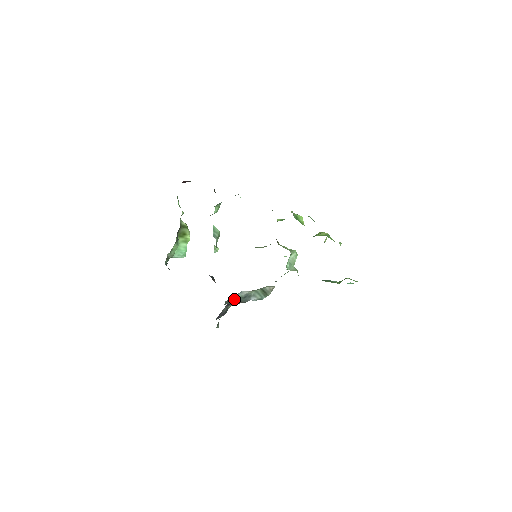
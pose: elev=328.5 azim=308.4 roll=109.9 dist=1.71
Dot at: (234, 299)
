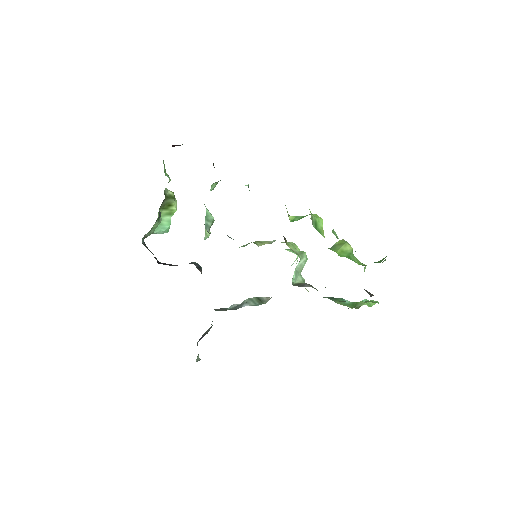
Dot at: (222, 308)
